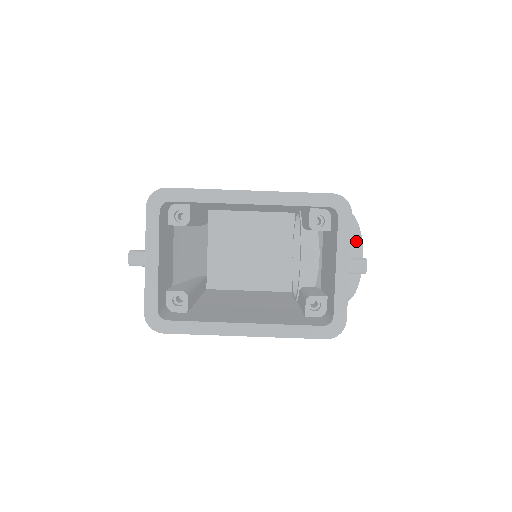
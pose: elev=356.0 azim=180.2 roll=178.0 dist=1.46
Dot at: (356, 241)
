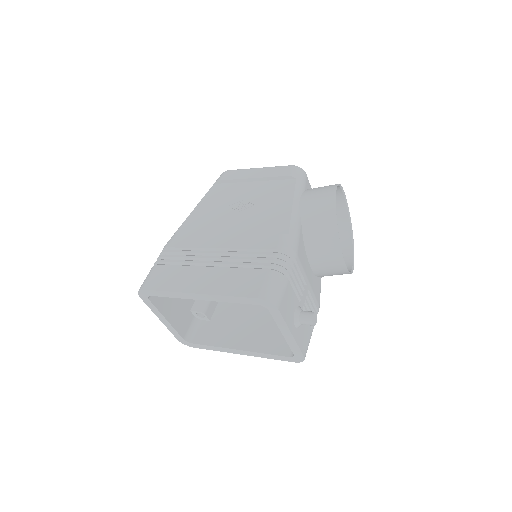
Dot at: (335, 249)
